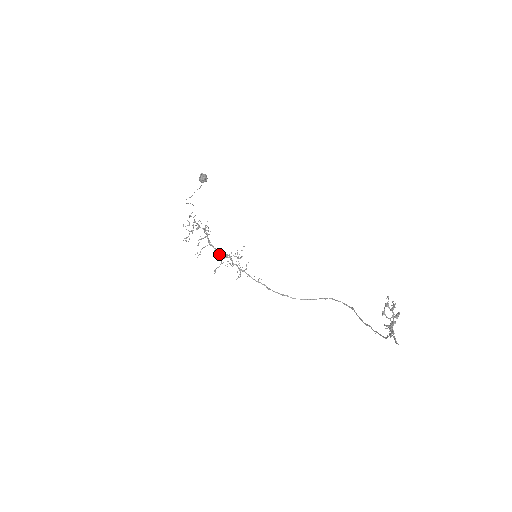
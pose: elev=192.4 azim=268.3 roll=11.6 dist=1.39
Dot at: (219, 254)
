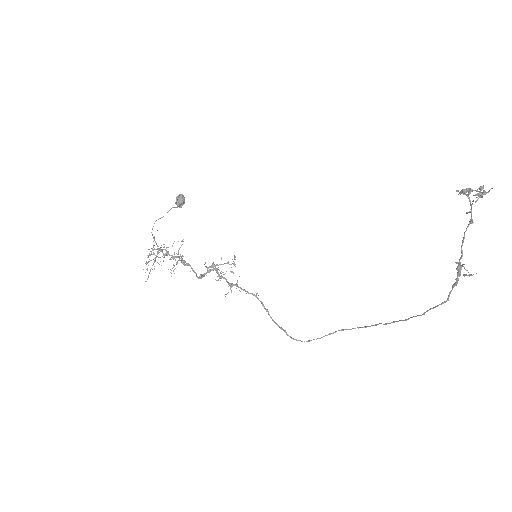
Dot at: (197, 276)
